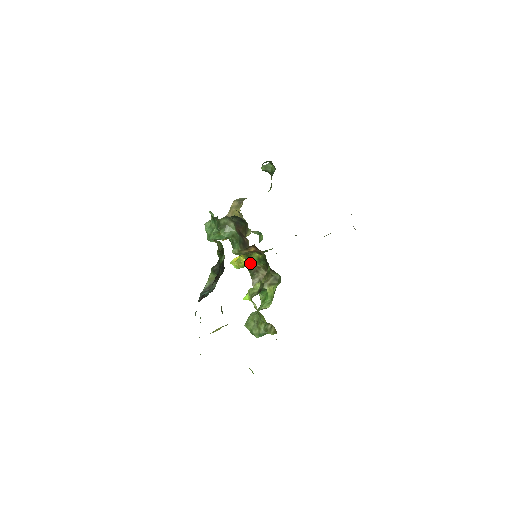
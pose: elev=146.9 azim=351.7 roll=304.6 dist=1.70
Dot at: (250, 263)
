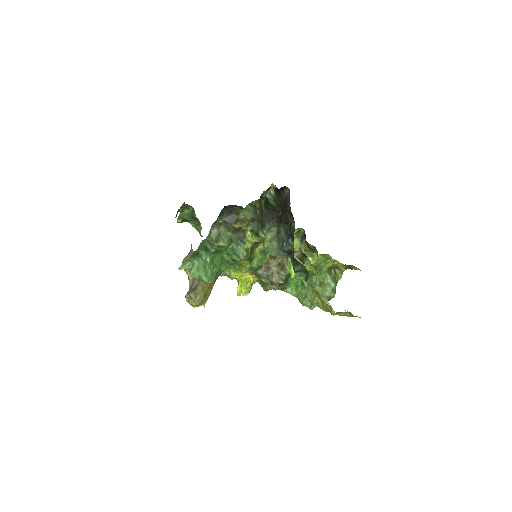
Dot at: (257, 268)
